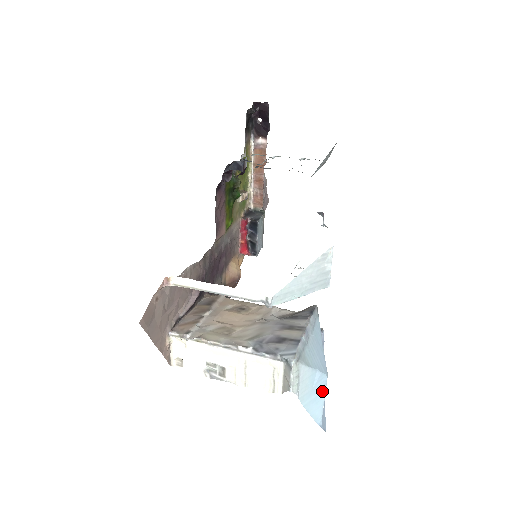
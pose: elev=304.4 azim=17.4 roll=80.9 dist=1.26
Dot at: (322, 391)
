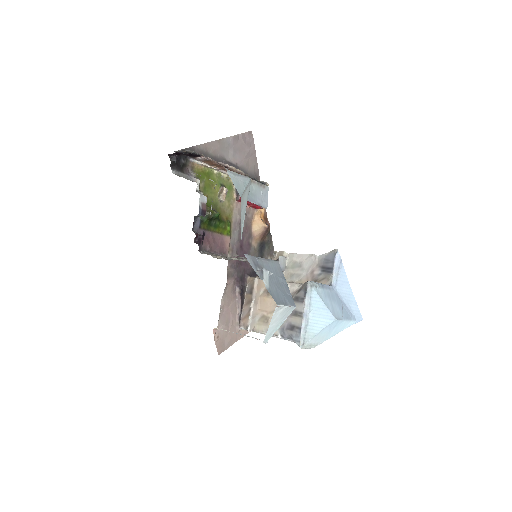
Dot at: (339, 322)
